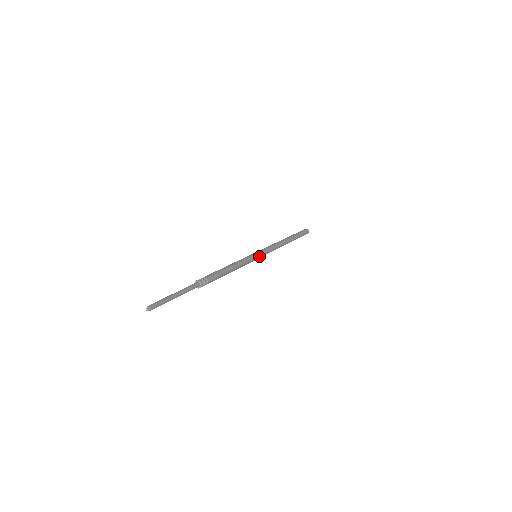
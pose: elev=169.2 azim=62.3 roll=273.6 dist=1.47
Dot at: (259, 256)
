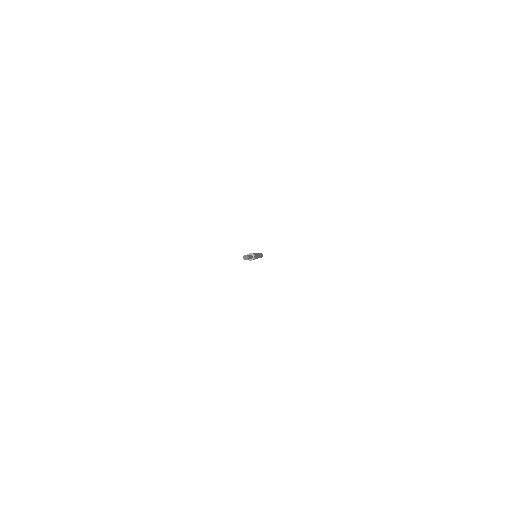
Dot at: occluded
